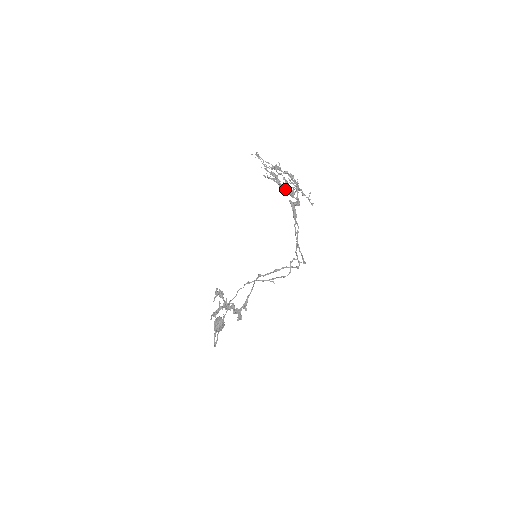
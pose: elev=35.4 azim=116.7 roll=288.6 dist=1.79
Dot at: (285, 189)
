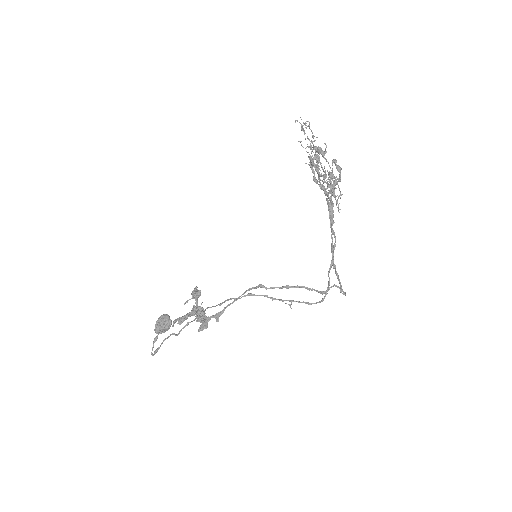
Dot at: (316, 180)
